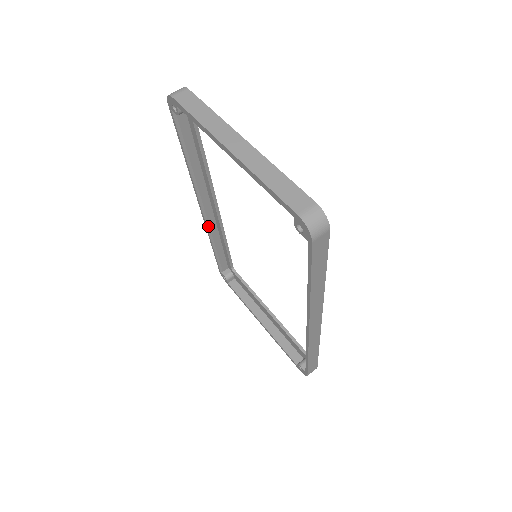
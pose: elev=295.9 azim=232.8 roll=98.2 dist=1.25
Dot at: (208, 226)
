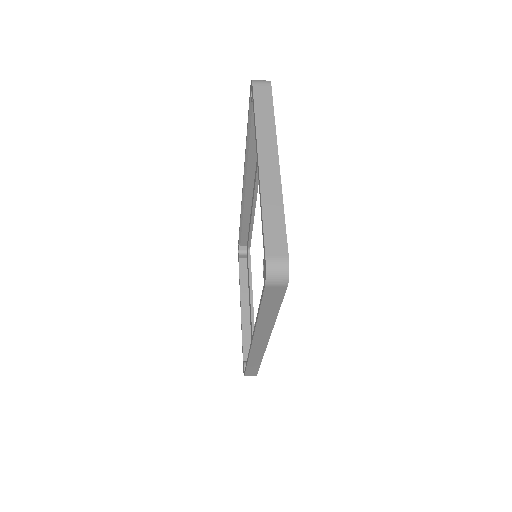
Dot at: (243, 203)
